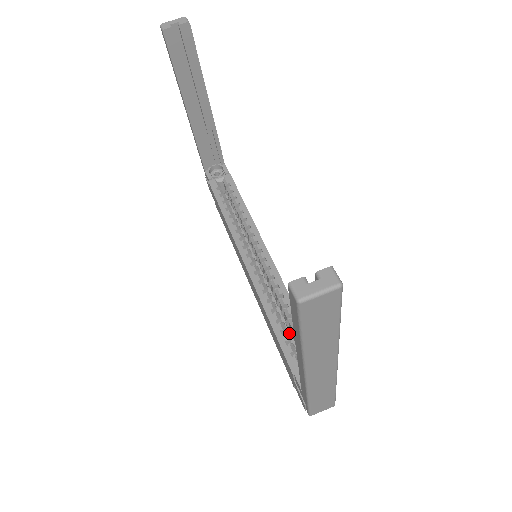
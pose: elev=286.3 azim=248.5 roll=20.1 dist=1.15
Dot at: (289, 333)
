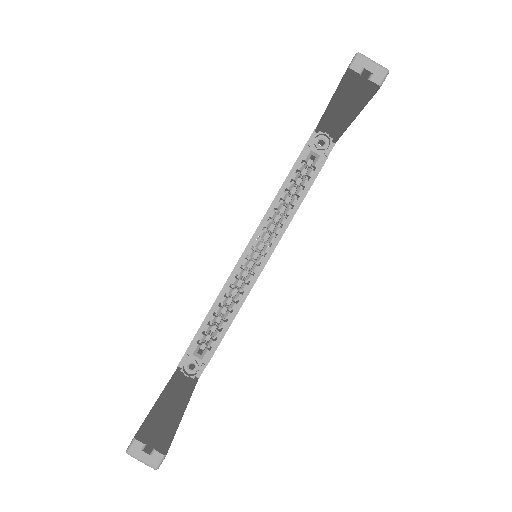
Dot at: occluded
